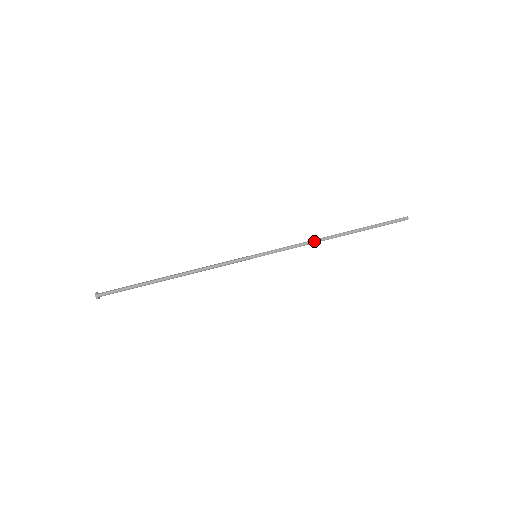
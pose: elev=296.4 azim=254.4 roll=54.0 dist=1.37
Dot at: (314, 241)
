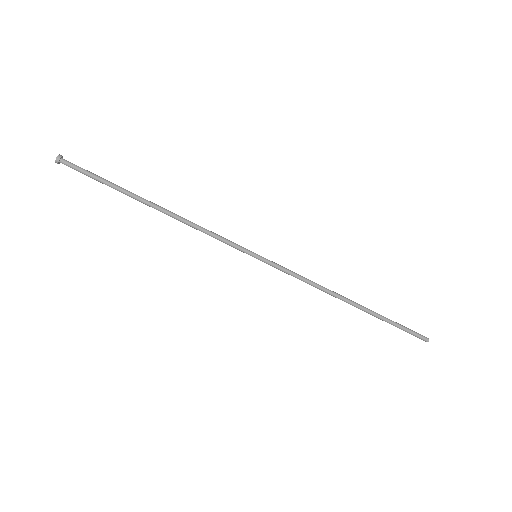
Dot at: occluded
